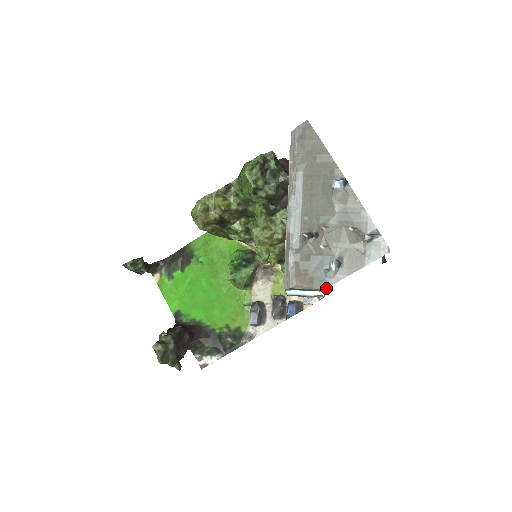
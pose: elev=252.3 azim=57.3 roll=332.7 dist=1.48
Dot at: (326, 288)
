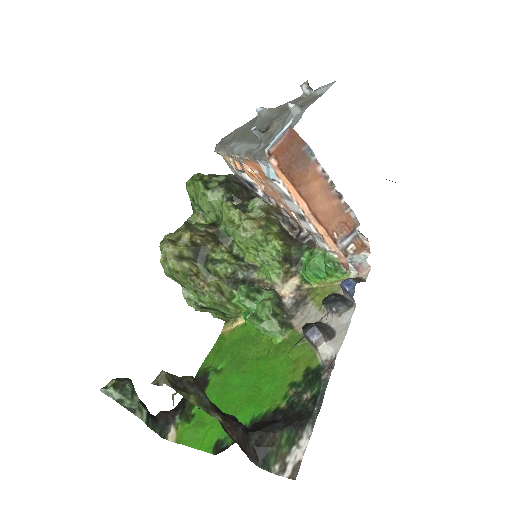
Dot at: occluded
